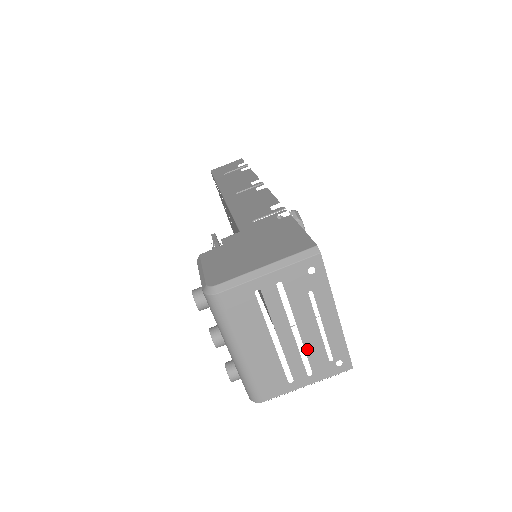
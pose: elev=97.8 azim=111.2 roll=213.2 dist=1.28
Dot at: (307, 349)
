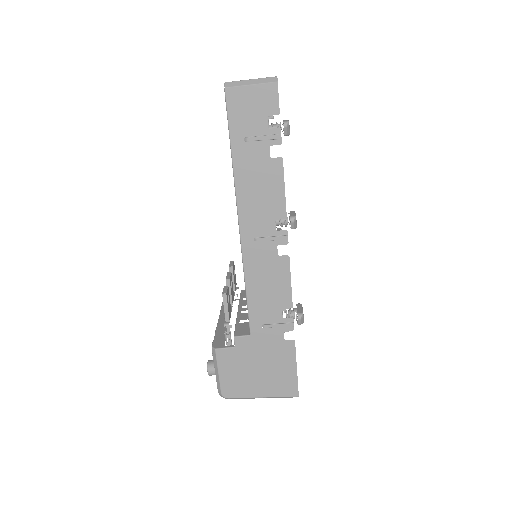
Dot at: occluded
